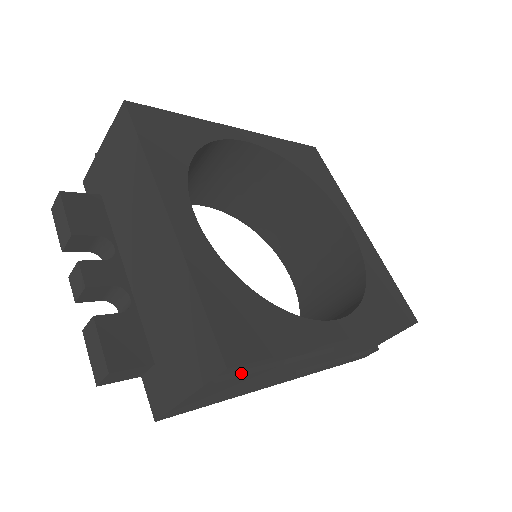
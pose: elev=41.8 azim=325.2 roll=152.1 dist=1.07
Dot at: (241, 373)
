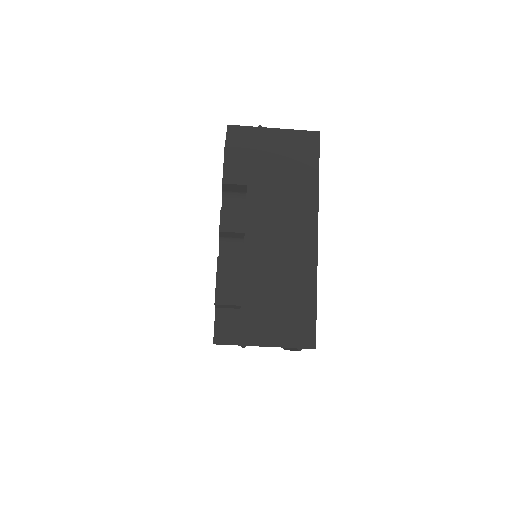
Dot at: occluded
